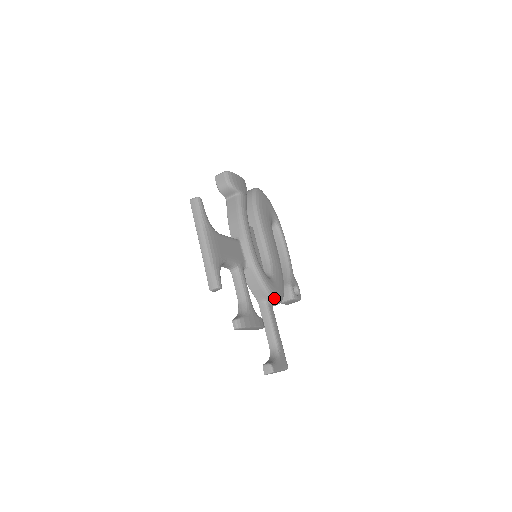
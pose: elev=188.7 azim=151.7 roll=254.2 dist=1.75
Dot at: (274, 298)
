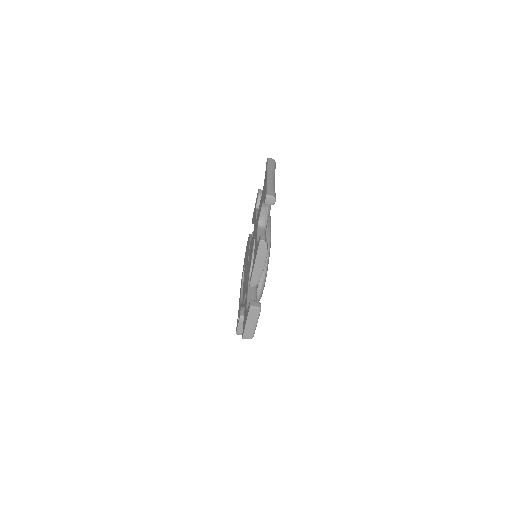
Dot at: (264, 284)
